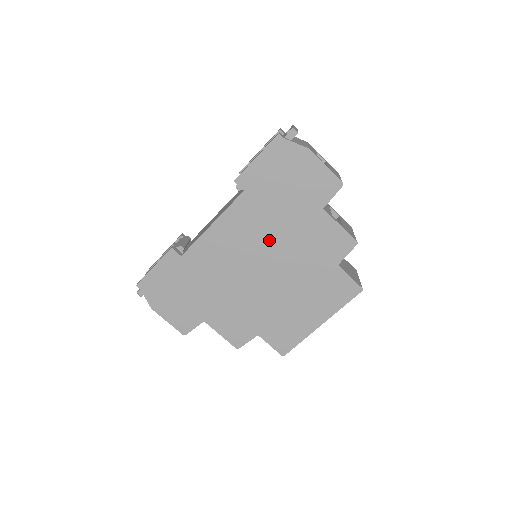
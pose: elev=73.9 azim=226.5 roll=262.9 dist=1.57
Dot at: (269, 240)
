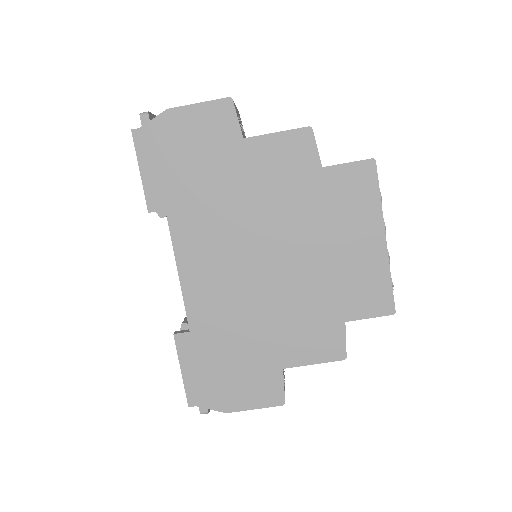
Dot at: (238, 223)
